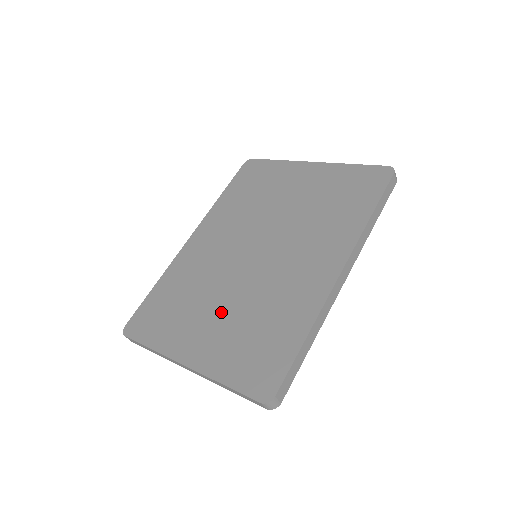
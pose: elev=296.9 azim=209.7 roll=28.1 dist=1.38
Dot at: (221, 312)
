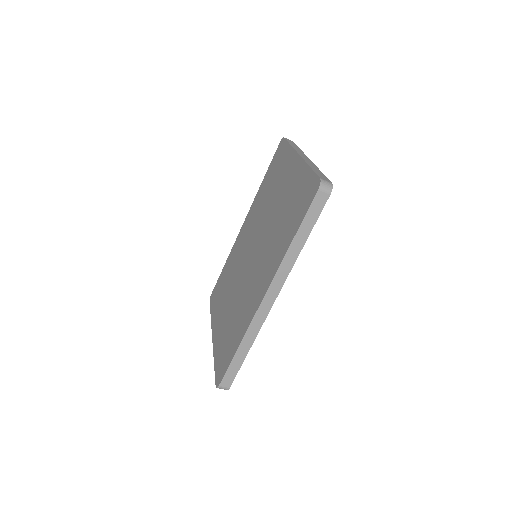
Dot at: (229, 304)
